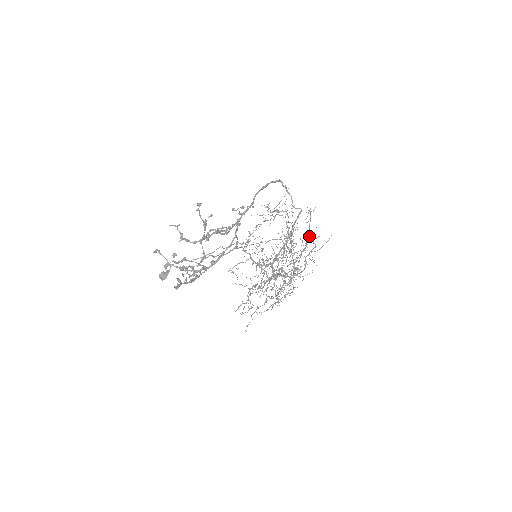
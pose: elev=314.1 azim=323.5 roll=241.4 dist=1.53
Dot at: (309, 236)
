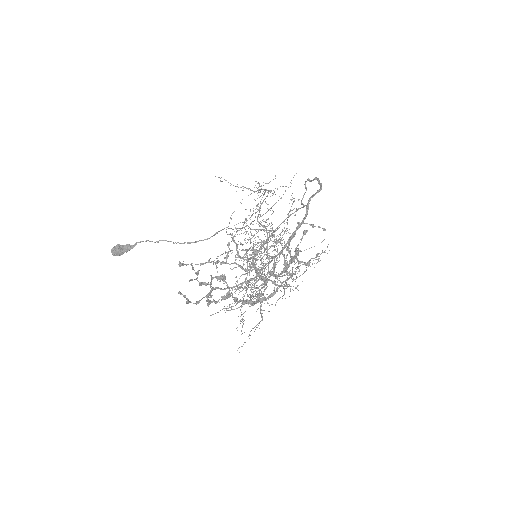
Dot at: (287, 228)
